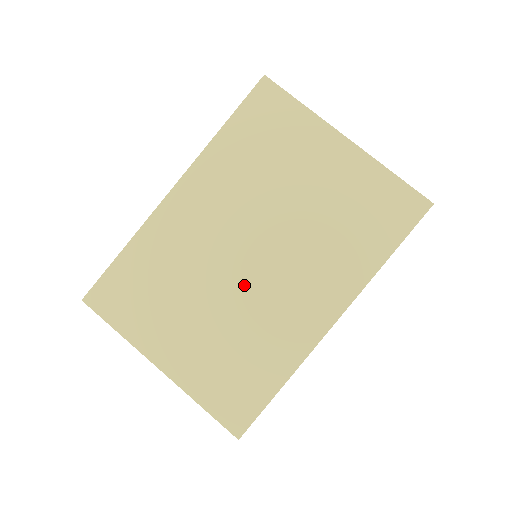
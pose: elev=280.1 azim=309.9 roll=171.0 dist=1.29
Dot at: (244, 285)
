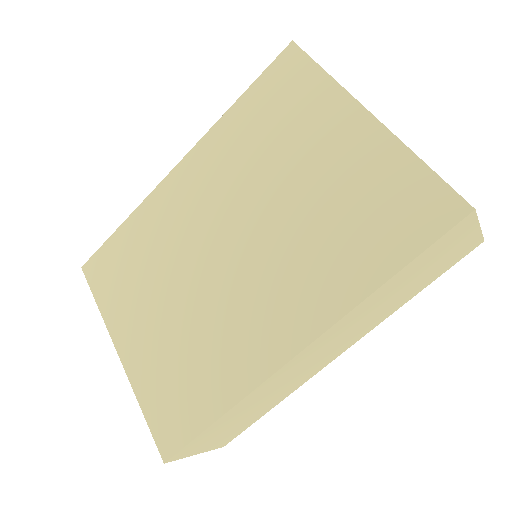
Dot at: (214, 281)
